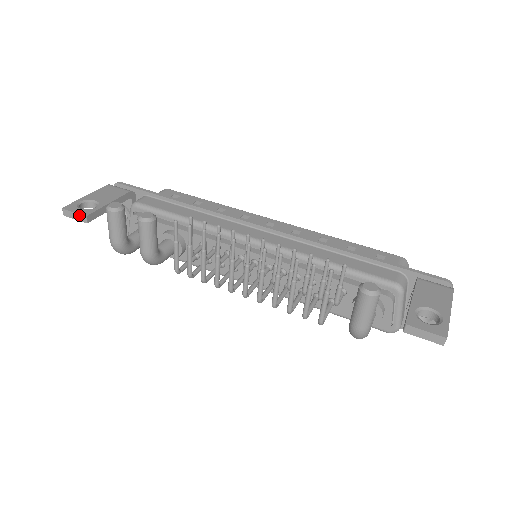
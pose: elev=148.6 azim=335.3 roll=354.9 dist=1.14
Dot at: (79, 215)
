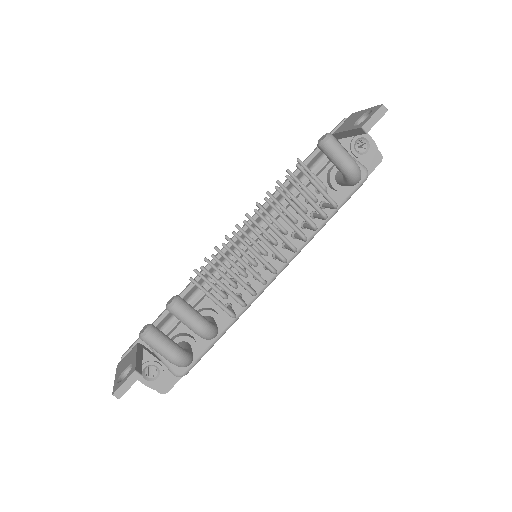
Dot at: (130, 378)
